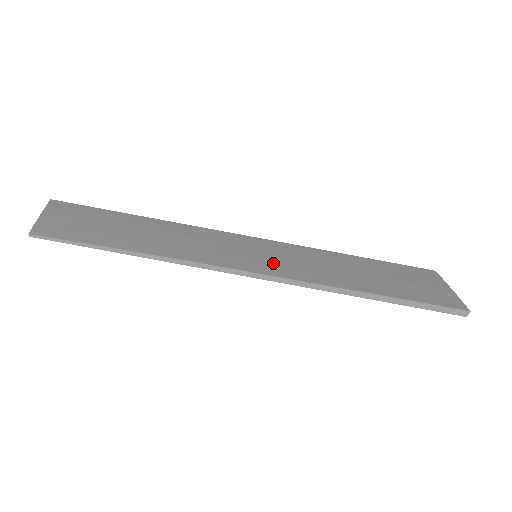
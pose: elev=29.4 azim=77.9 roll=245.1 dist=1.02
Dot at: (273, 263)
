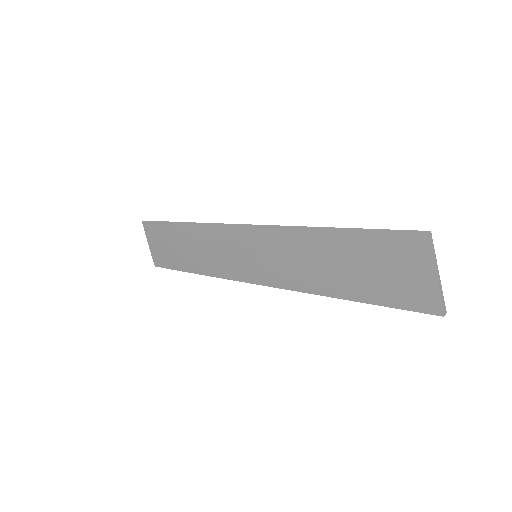
Dot at: (267, 268)
